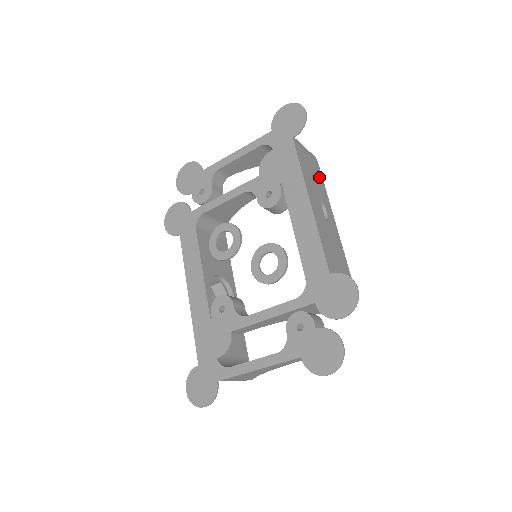
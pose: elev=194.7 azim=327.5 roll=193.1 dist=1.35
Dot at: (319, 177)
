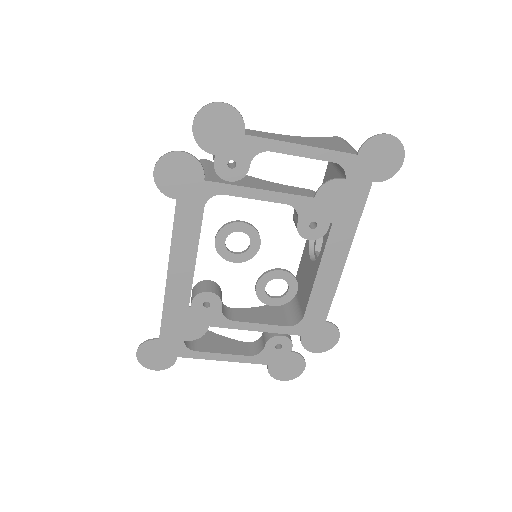
Dot at: occluded
